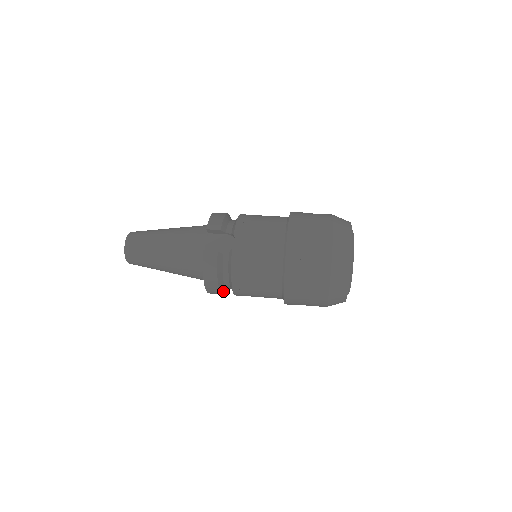
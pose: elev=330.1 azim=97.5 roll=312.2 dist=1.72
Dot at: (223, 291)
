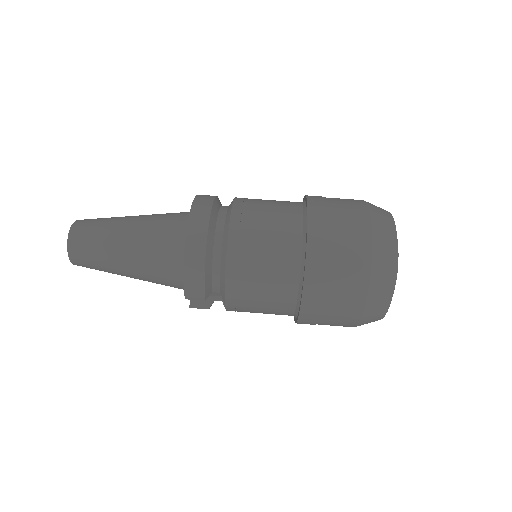
Dot at: occluded
